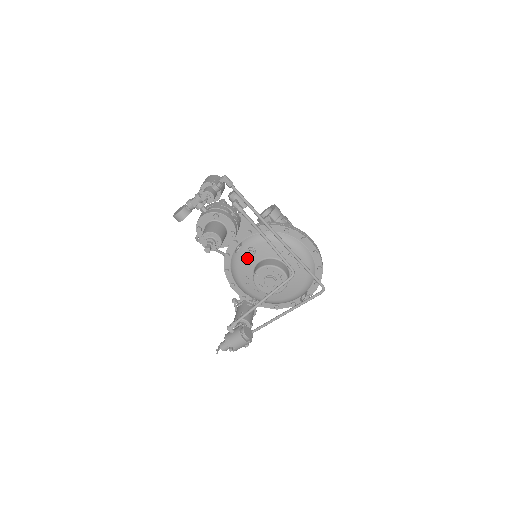
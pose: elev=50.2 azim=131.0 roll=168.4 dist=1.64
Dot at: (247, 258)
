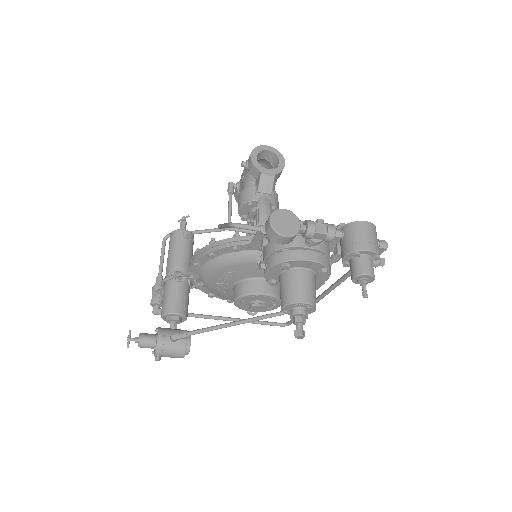
Dot at: (257, 268)
